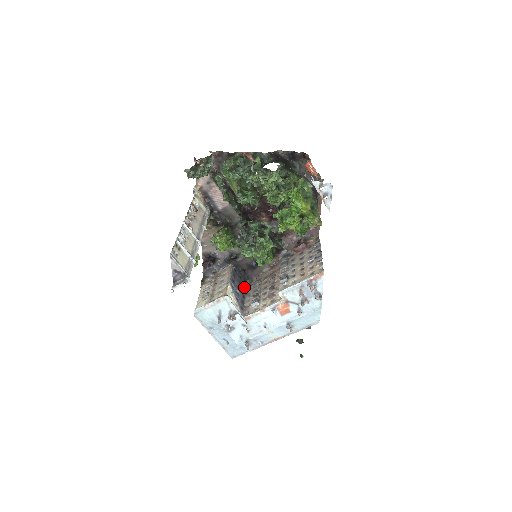
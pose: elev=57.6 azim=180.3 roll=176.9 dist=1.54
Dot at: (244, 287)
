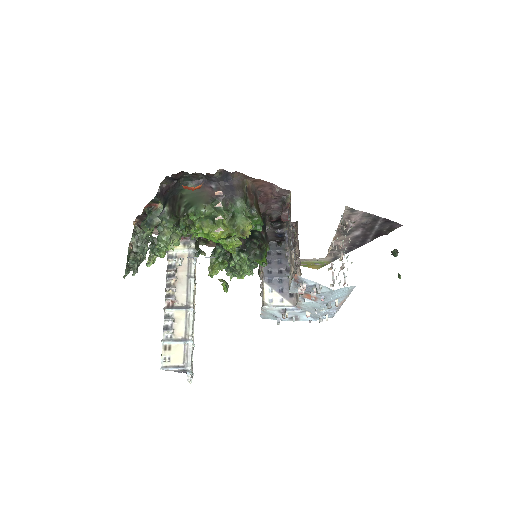
Dot at: occluded
